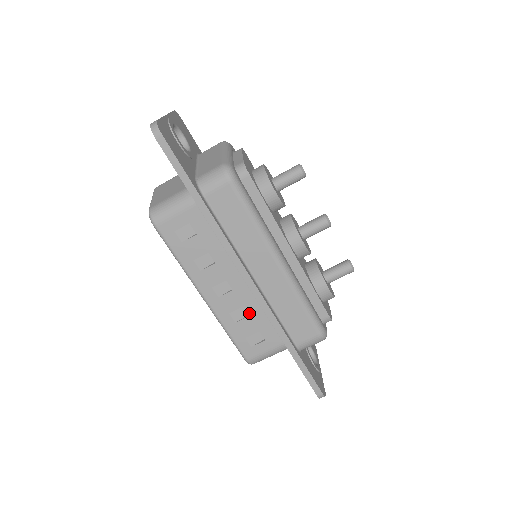
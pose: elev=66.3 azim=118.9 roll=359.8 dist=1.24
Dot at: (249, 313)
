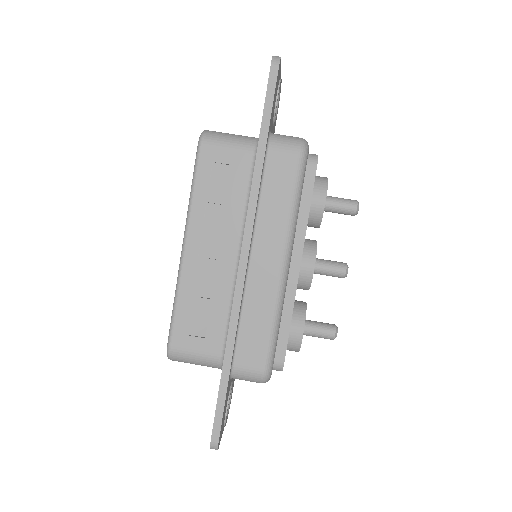
Dot at: (214, 296)
